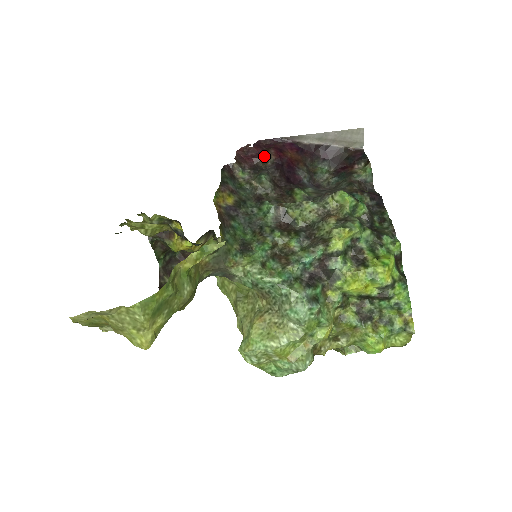
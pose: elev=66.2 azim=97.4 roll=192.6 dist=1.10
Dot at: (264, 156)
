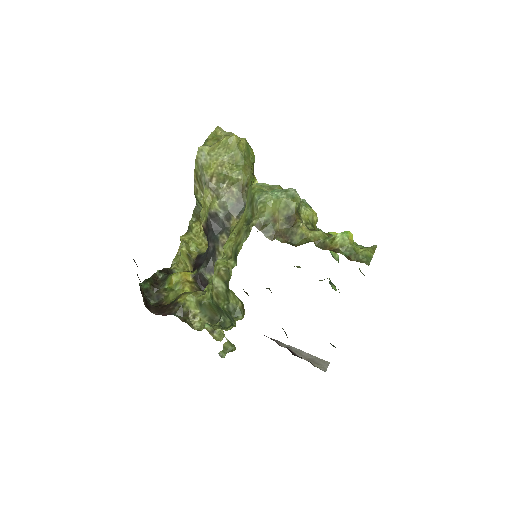
Dot at: occluded
